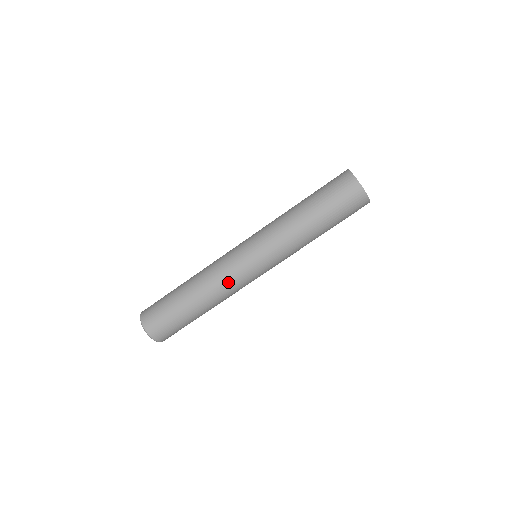
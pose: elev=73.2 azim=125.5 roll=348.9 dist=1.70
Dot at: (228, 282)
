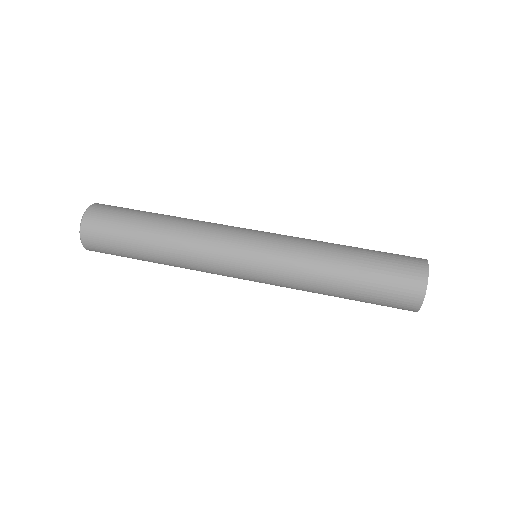
Dot at: (212, 228)
